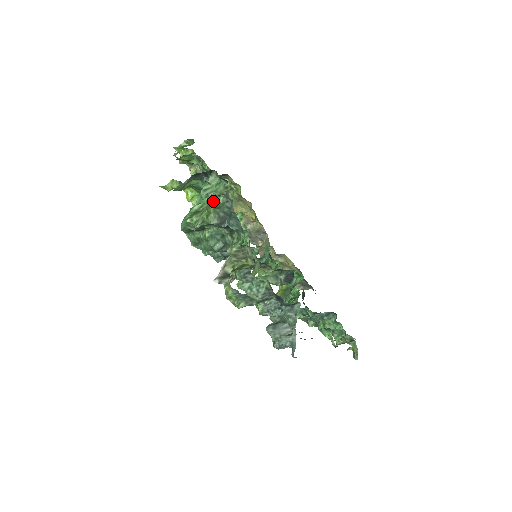
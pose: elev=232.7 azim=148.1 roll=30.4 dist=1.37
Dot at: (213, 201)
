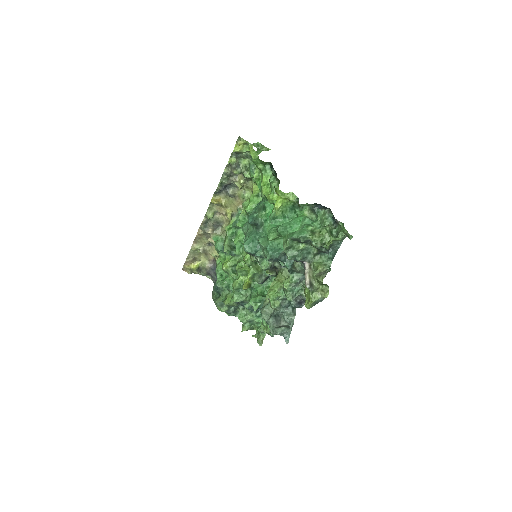
Dot at: (330, 233)
